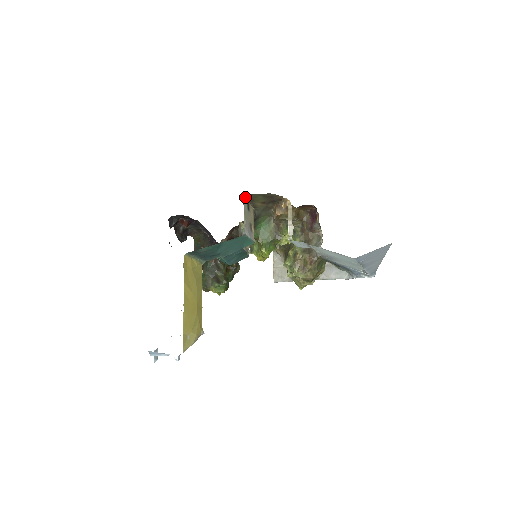
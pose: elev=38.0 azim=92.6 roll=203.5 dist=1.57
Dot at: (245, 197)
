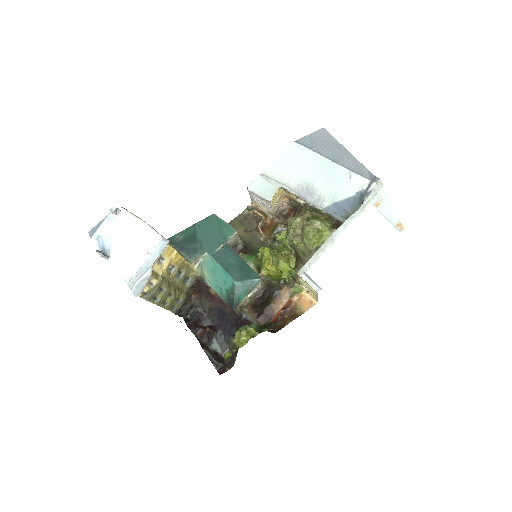
Dot at: occluded
